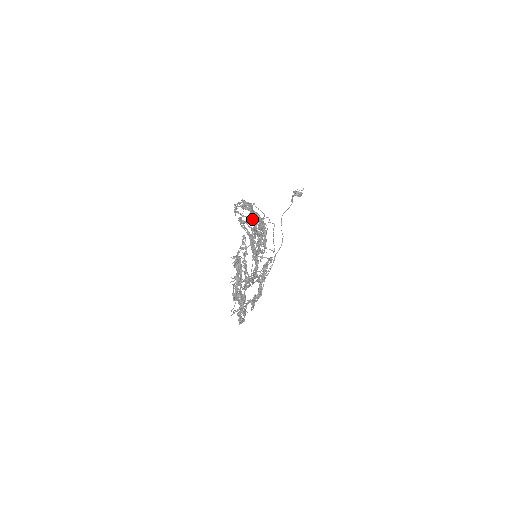
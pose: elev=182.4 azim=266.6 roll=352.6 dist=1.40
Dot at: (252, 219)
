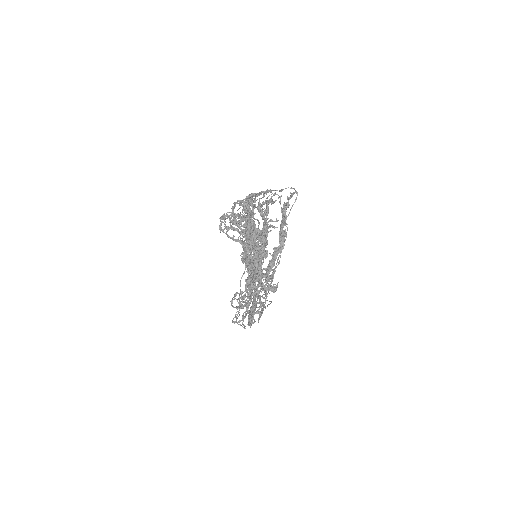
Dot at: occluded
